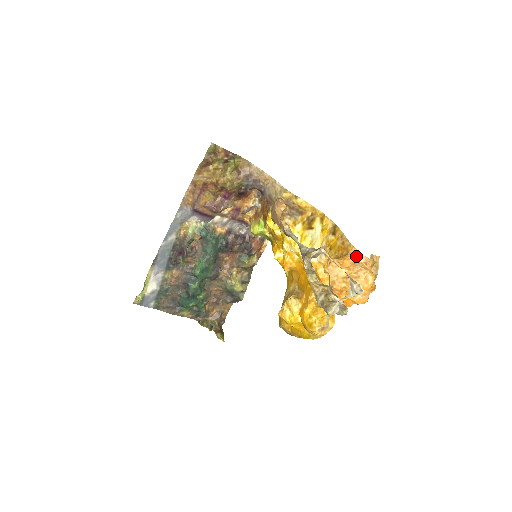
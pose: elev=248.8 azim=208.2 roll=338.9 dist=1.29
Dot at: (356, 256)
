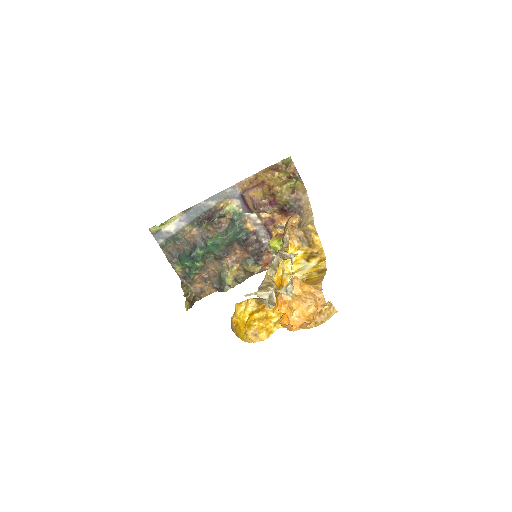
Dot at: (317, 290)
